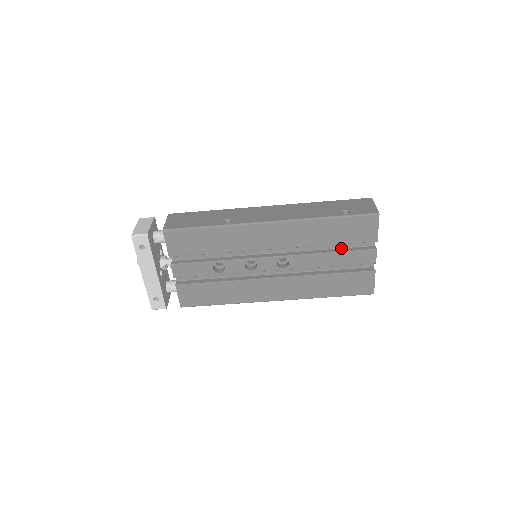
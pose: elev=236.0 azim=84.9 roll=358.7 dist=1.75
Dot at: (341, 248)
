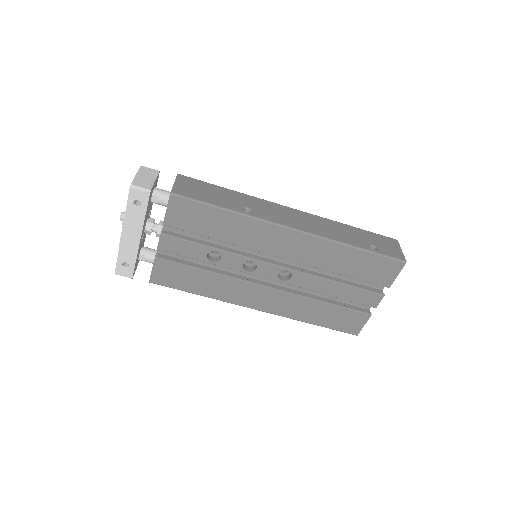
Dot at: (349, 281)
